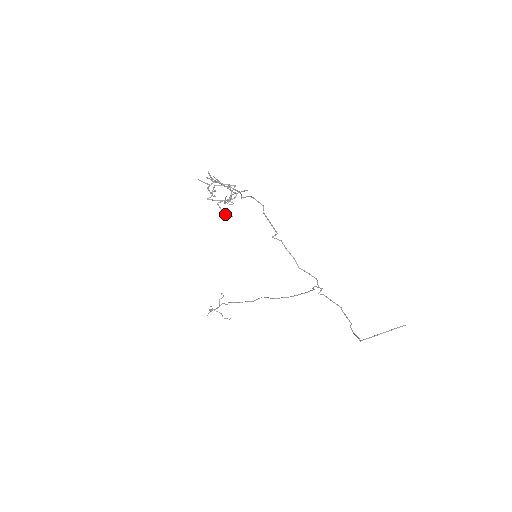
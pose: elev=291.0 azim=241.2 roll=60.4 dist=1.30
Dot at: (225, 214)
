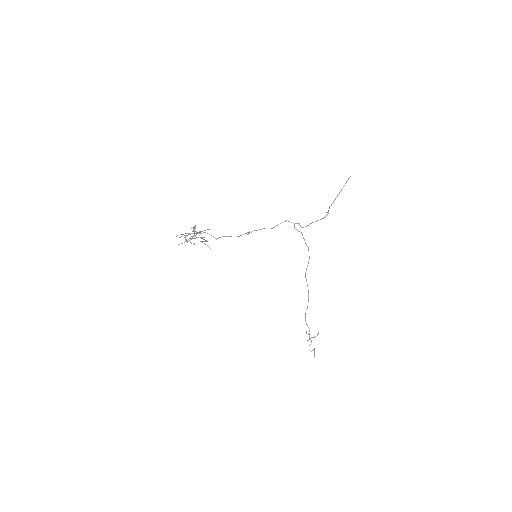
Dot at: occluded
